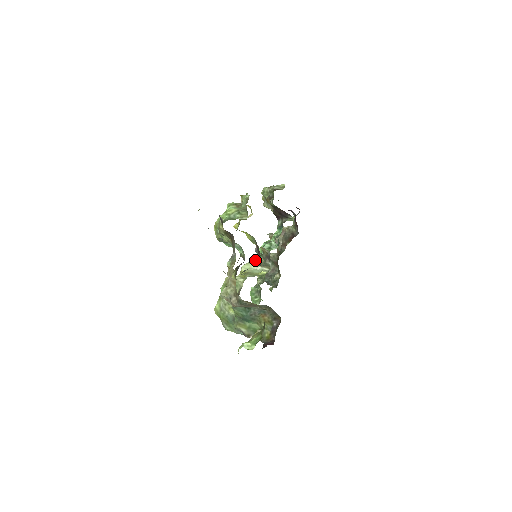
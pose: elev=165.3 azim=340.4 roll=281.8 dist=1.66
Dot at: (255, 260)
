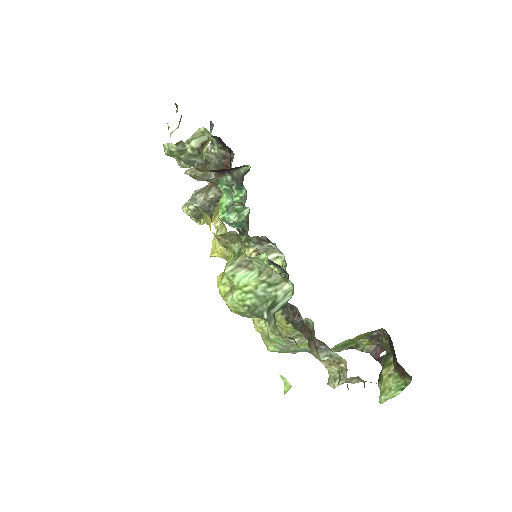
Dot at: occluded
